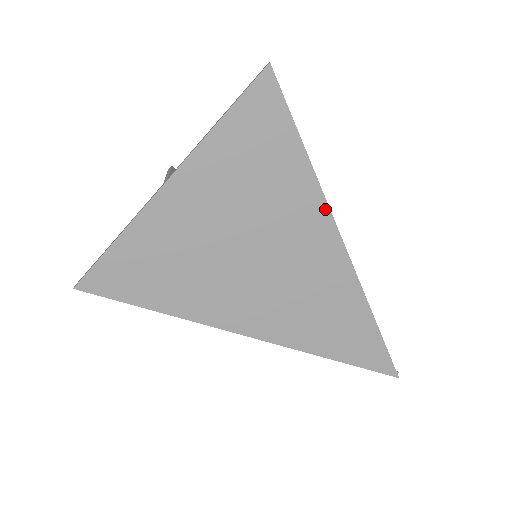
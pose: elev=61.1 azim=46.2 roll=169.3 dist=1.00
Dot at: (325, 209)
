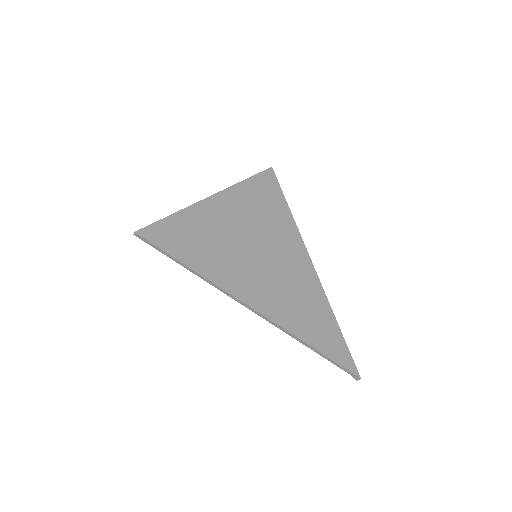
Dot at: (300, 238)
